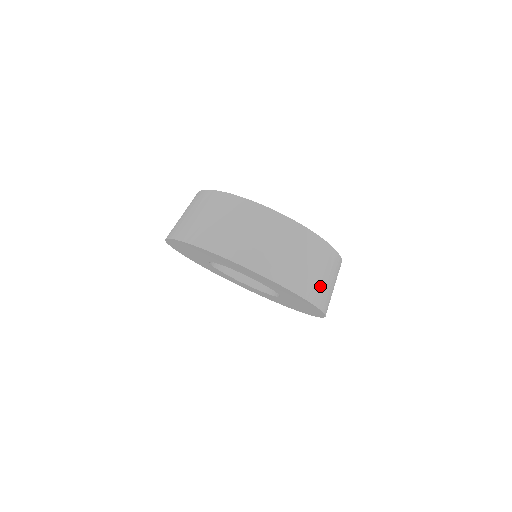
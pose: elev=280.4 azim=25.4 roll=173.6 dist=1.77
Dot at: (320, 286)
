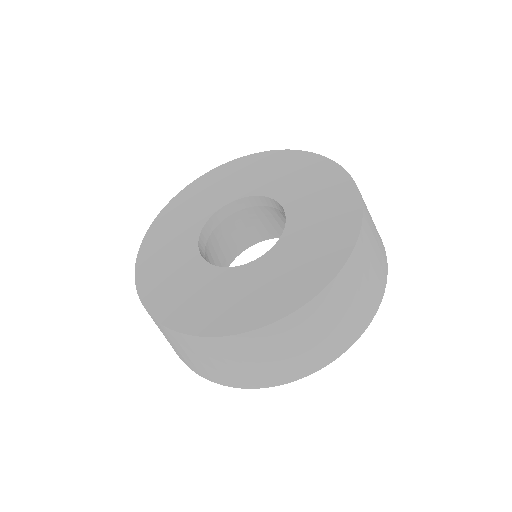
Dot at: (284, 365)
